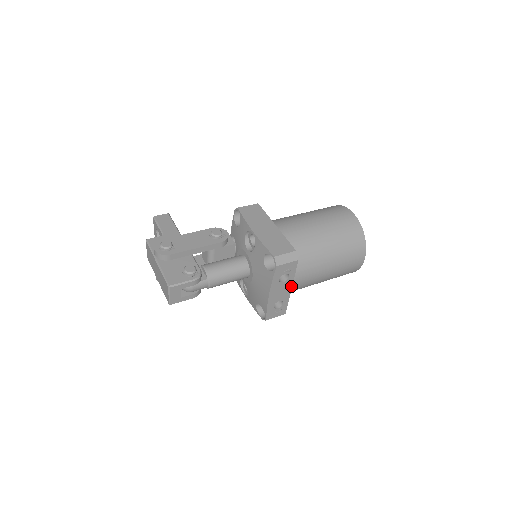
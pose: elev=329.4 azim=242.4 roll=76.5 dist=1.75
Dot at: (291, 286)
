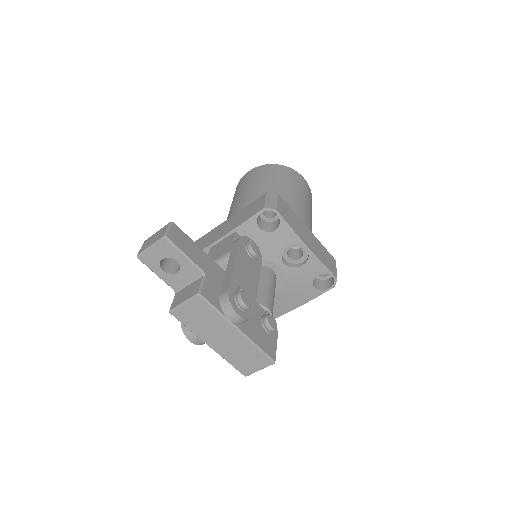
Dot at: occluded
